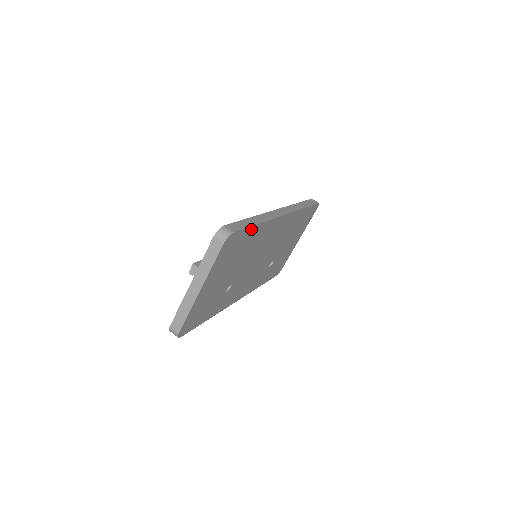
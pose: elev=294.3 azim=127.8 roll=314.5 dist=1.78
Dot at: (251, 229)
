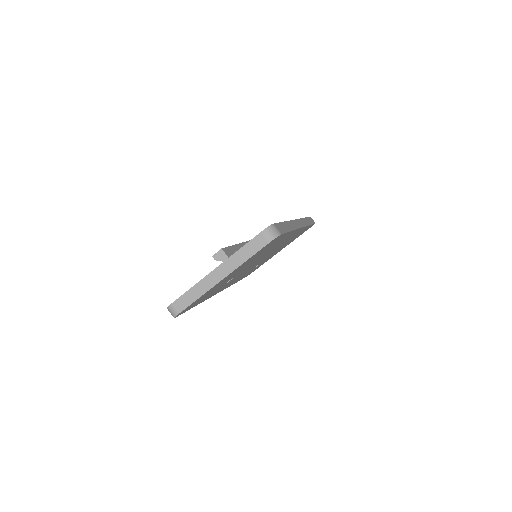
Dot at: (286, 234)
